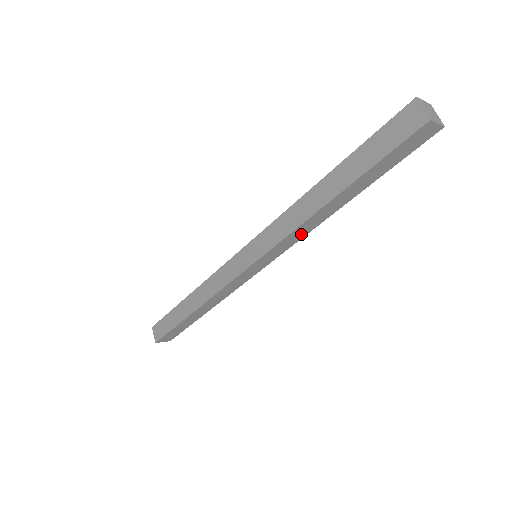
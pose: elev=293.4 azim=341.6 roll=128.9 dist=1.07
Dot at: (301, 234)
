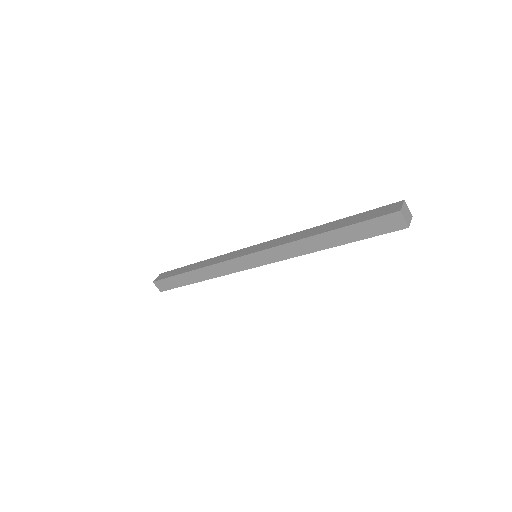
Dot at: occluded
